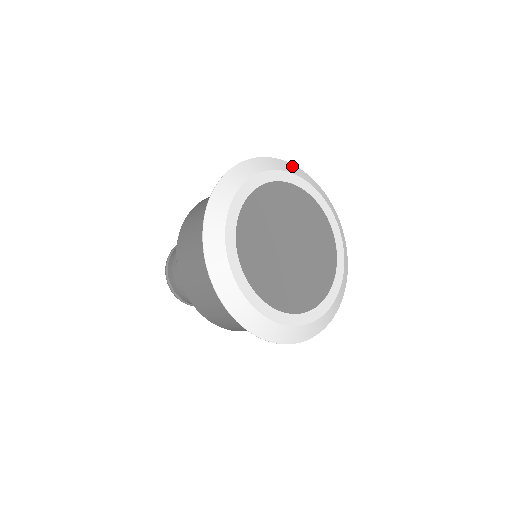
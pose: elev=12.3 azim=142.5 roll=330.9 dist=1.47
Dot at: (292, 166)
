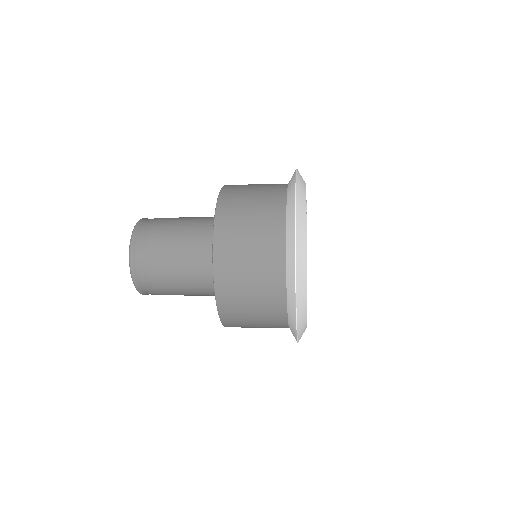
Dot at: occluded
